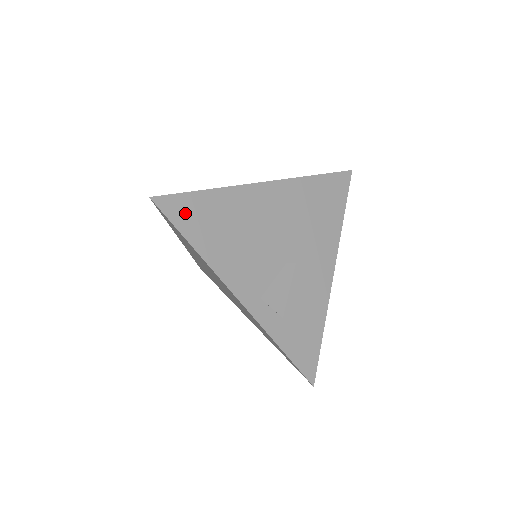
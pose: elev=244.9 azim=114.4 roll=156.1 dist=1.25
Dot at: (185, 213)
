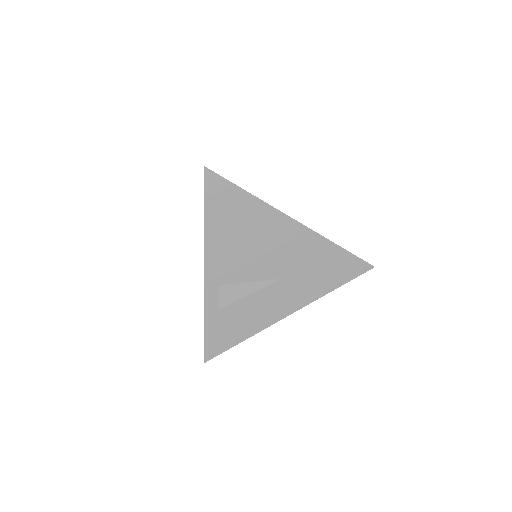
Dot at: (219, 194)
